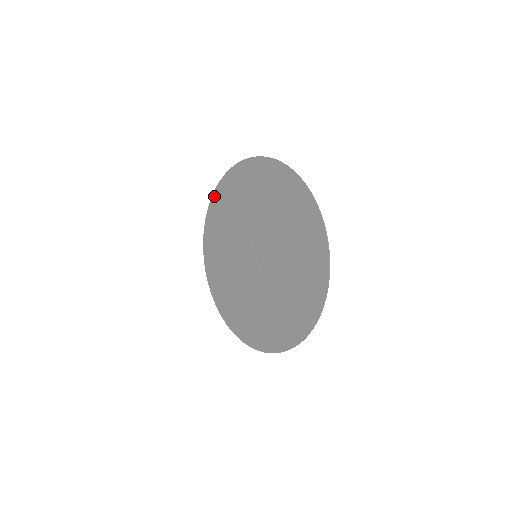
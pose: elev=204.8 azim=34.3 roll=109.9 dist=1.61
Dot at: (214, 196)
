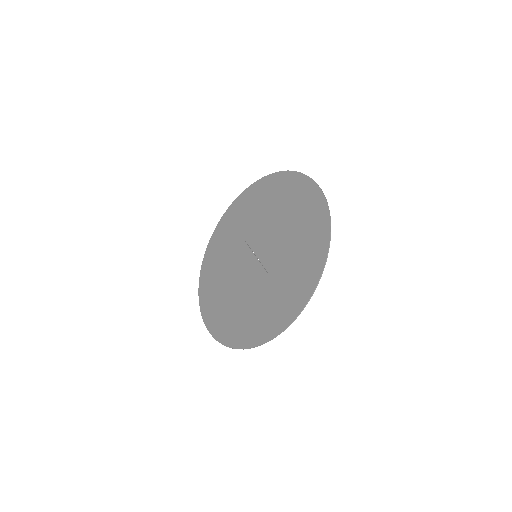
Dot at: (210, 242)
